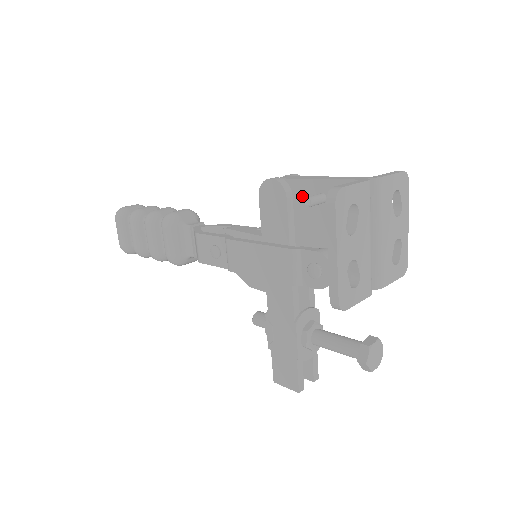
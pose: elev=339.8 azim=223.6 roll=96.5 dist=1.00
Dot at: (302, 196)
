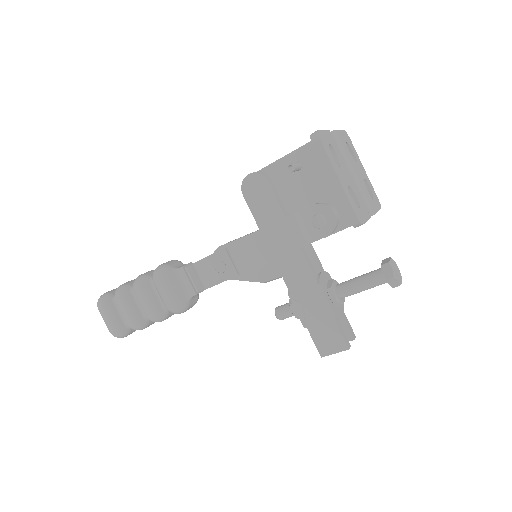
Dot at: (280, 175)
